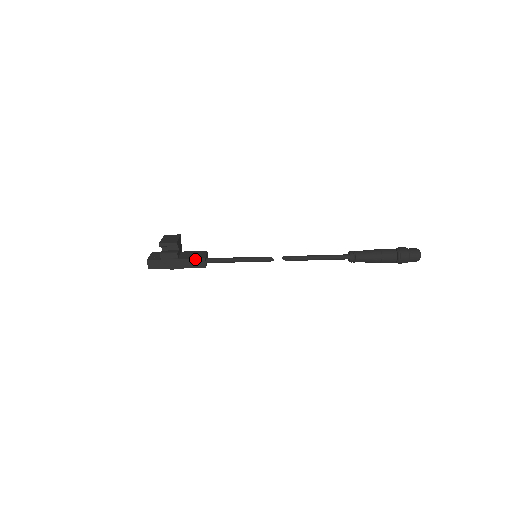
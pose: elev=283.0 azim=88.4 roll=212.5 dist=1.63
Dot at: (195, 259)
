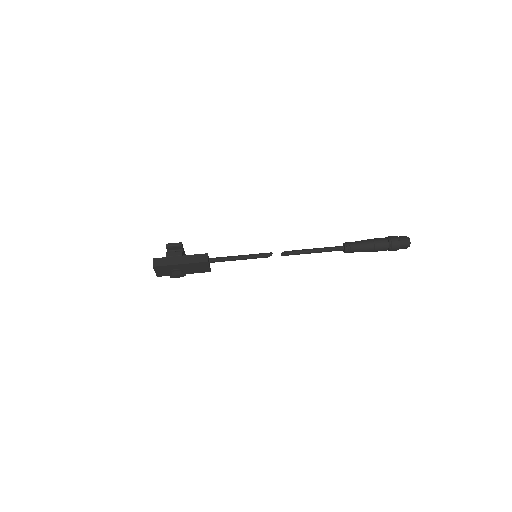
Dot at: (198, 255)
